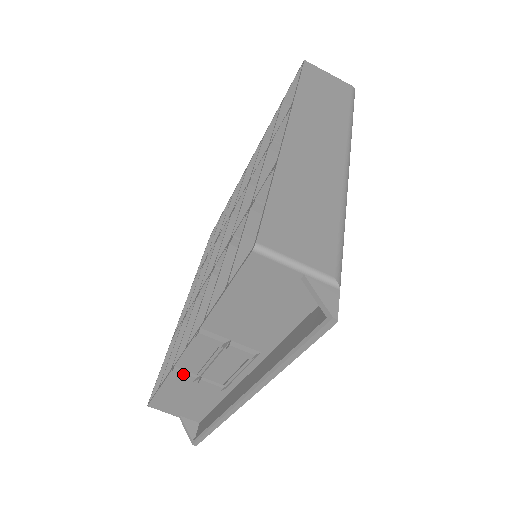
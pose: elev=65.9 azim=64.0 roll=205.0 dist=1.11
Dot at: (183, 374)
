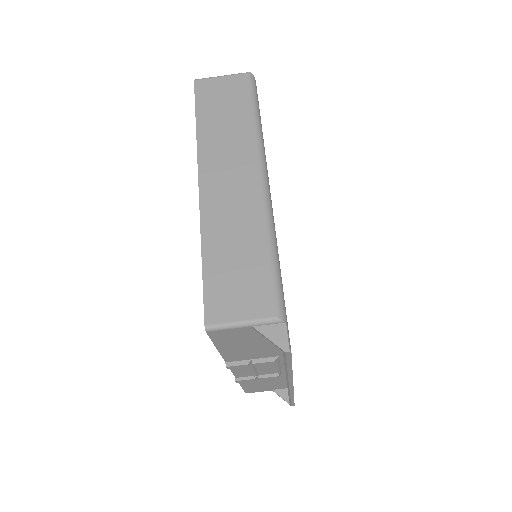
Dot at: (244, 380)
